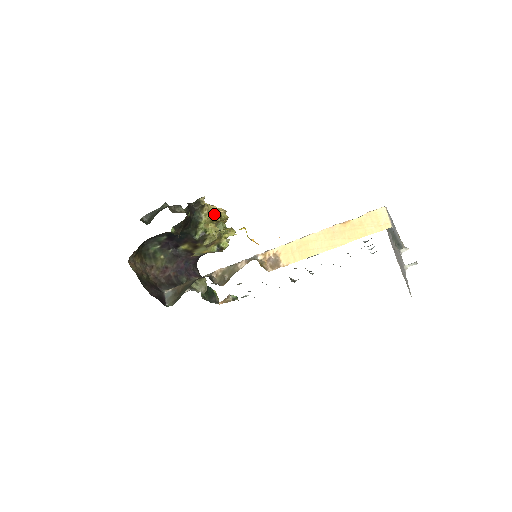
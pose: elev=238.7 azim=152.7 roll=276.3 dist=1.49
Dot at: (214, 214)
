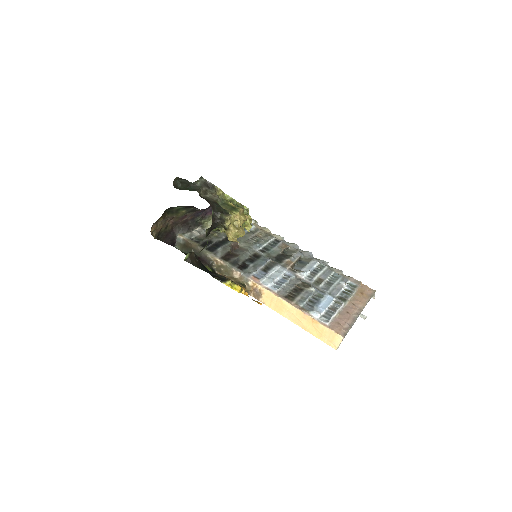
Dot at: occluded
